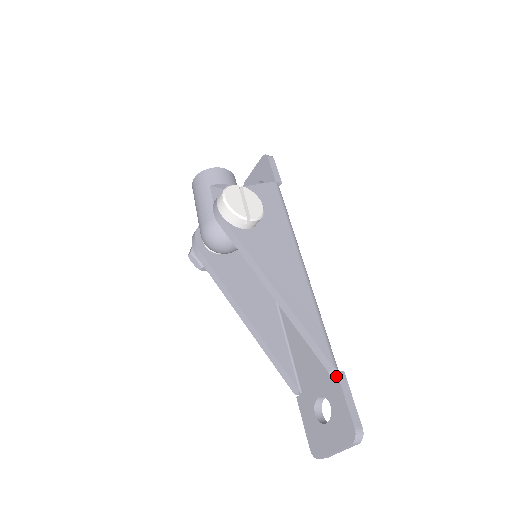
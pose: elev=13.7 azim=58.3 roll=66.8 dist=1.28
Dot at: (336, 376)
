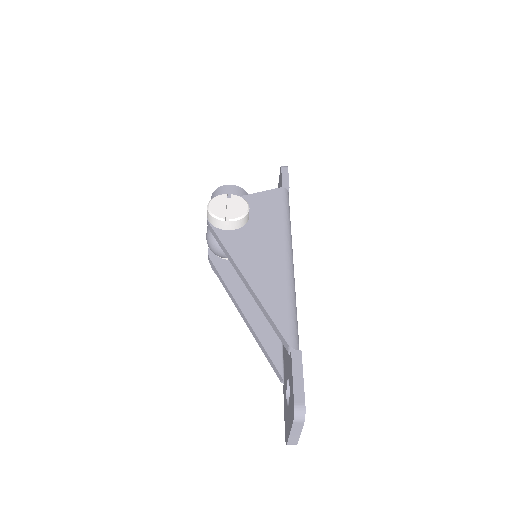
Dot at: (291, 355)
